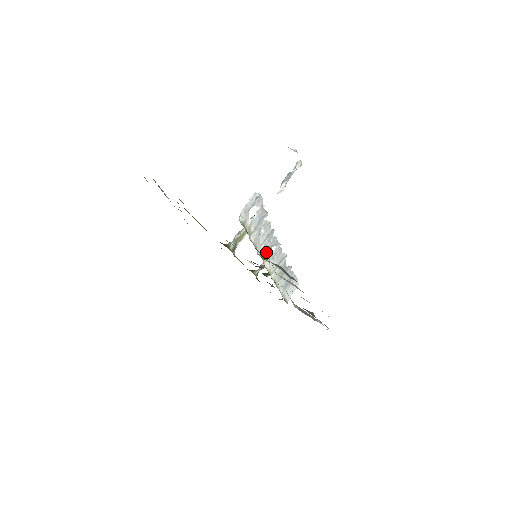
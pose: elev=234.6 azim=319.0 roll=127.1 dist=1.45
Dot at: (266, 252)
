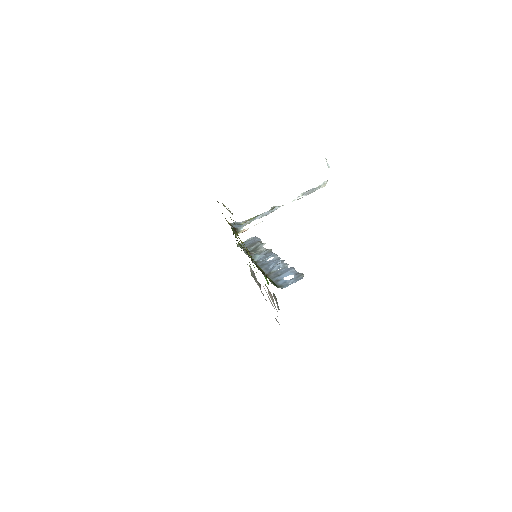
Dot at: (267, 263)
